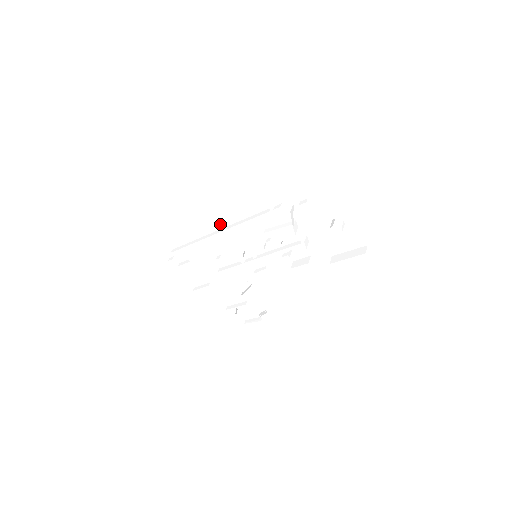
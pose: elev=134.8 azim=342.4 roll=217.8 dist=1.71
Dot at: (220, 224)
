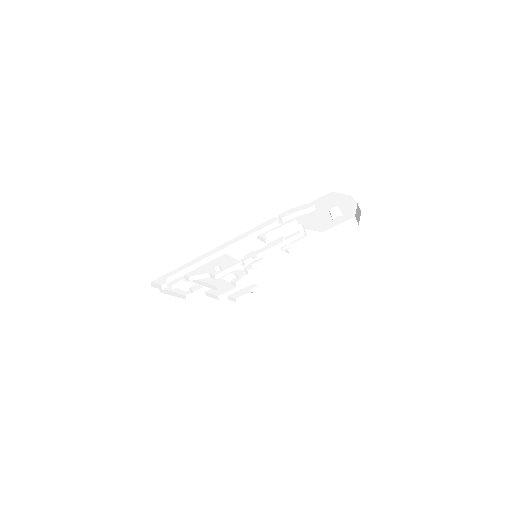
Dot at: (222, 246)
